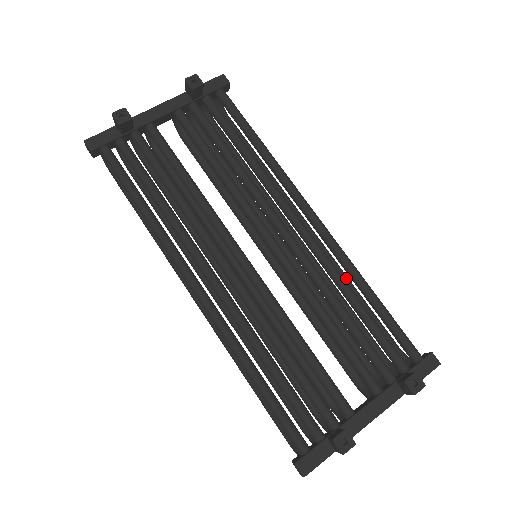
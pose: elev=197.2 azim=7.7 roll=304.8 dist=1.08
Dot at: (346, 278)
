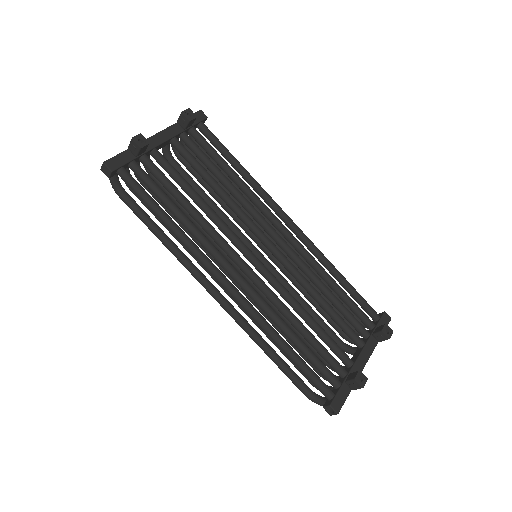
Dot at: occluded
